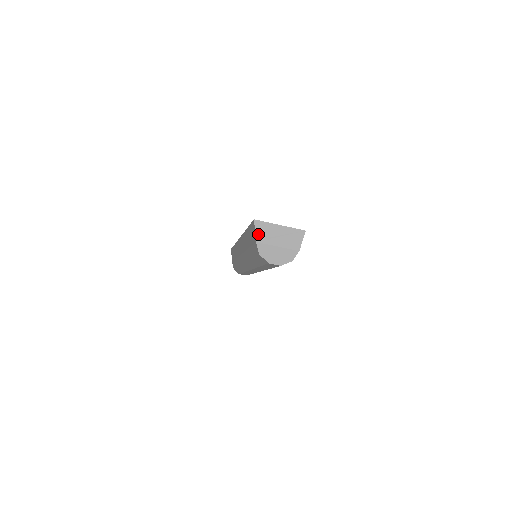
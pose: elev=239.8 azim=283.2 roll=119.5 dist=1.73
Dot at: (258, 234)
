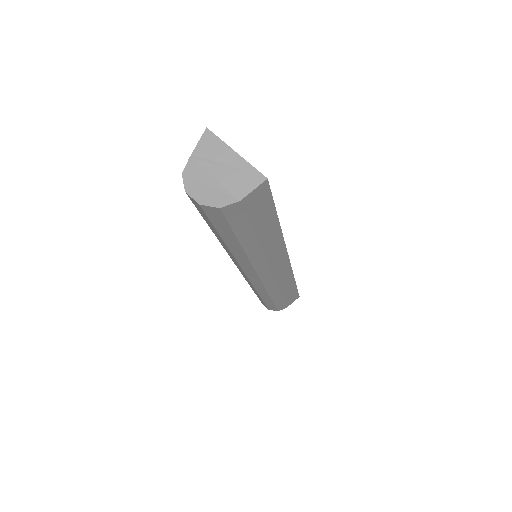
Dot at: (199, 148)
